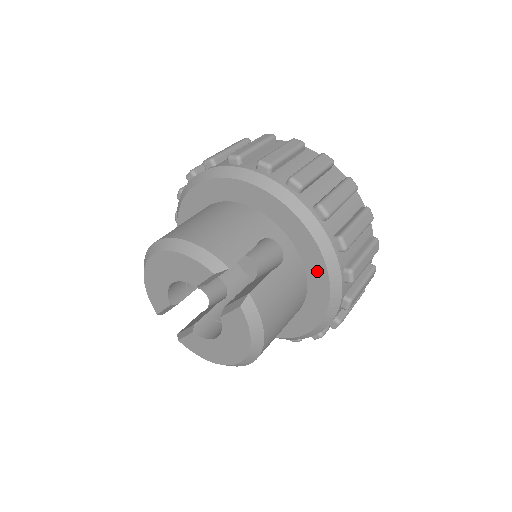
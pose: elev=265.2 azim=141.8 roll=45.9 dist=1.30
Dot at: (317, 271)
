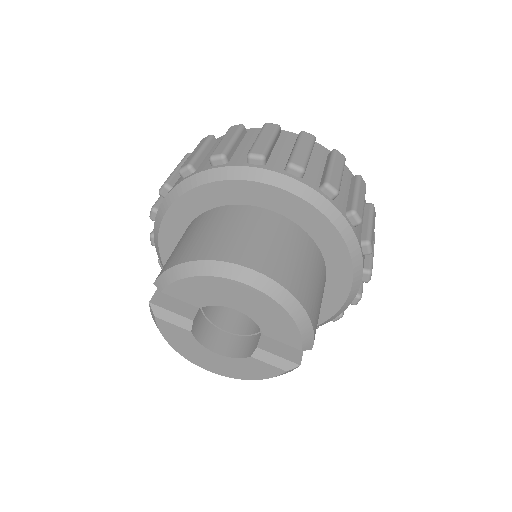
Dot at: occluded
